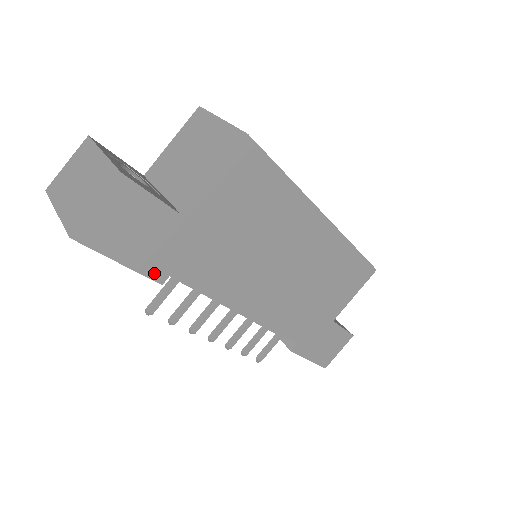
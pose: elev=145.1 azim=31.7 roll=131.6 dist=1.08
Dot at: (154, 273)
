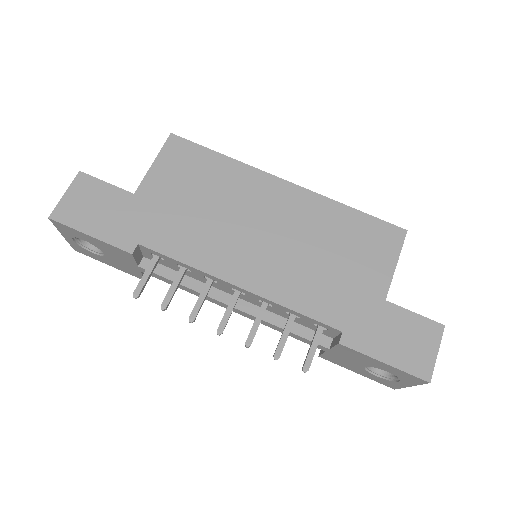
Dot at: (122, 243)
